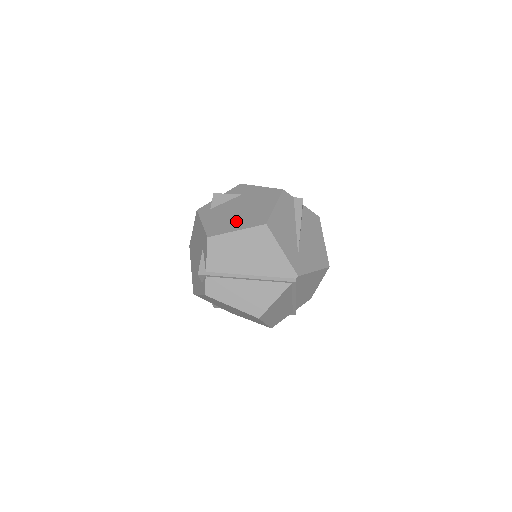
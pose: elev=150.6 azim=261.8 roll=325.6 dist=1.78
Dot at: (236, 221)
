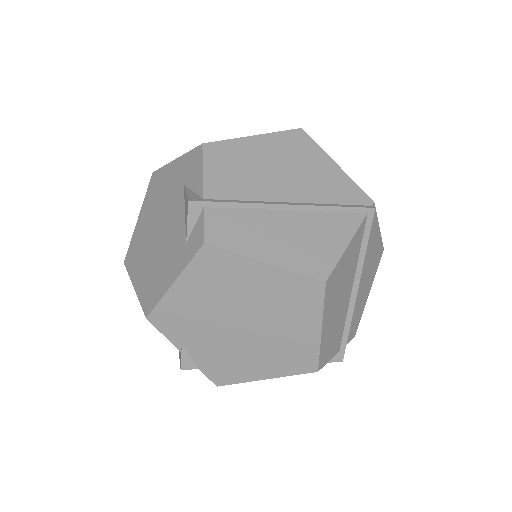
Dot at: occluded
